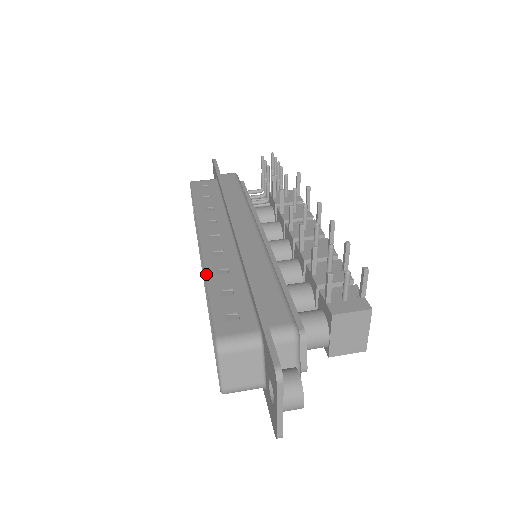
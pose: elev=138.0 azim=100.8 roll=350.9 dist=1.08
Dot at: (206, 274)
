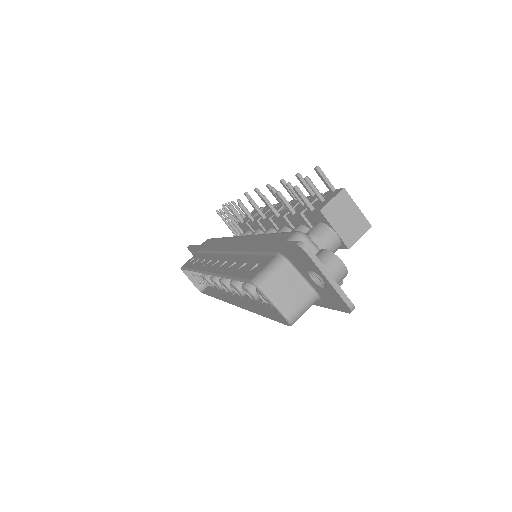
Dot at: (222, 275)
